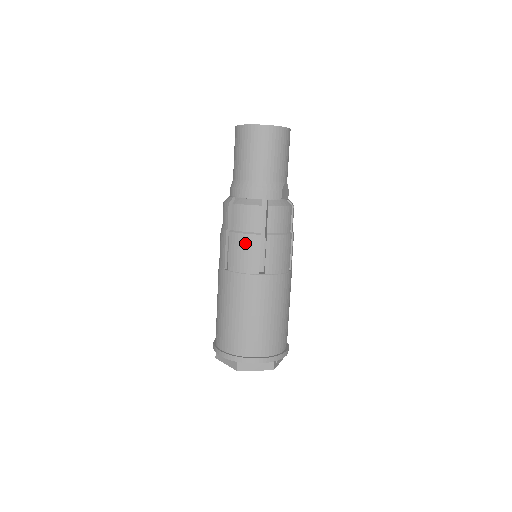
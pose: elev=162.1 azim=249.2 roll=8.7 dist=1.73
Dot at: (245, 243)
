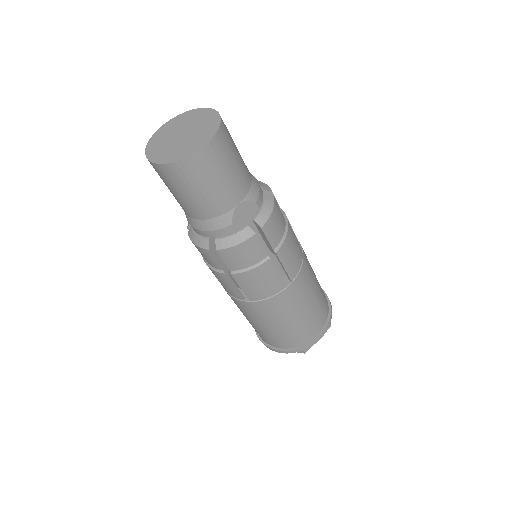
Dot at: (216, 275)
